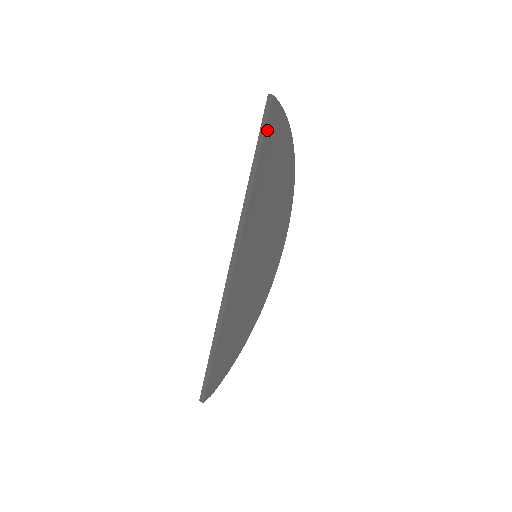
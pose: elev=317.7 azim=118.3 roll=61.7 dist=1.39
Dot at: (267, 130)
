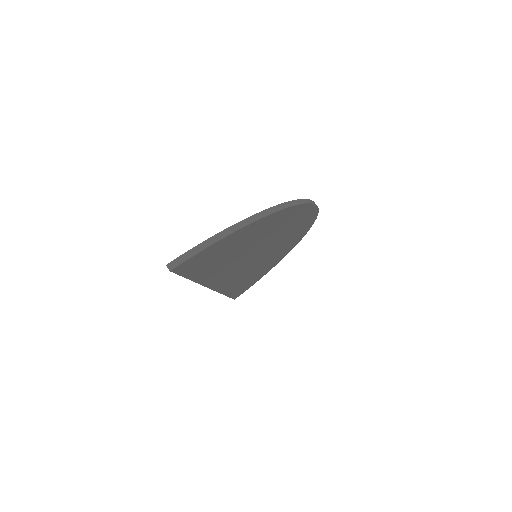
Dot at: (186, 272)
